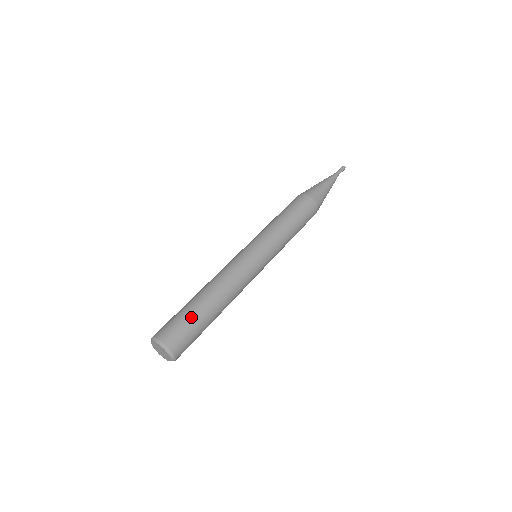
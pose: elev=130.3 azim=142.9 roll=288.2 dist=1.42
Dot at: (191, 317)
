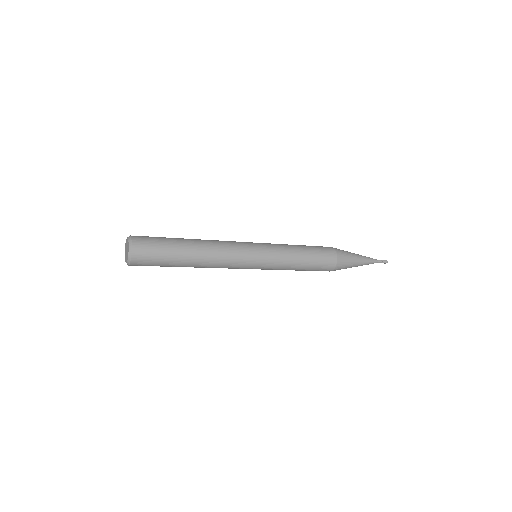
Dot at: (166, 240)
